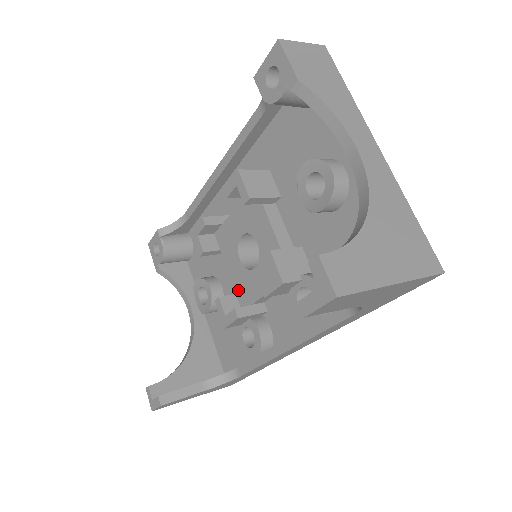
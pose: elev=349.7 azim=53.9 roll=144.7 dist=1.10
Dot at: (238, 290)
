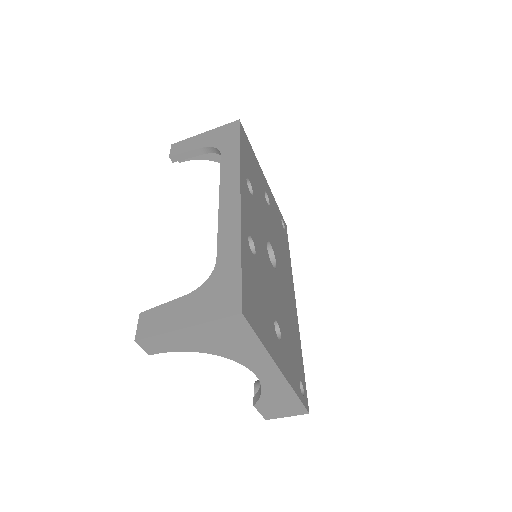
Dot at: occluded
